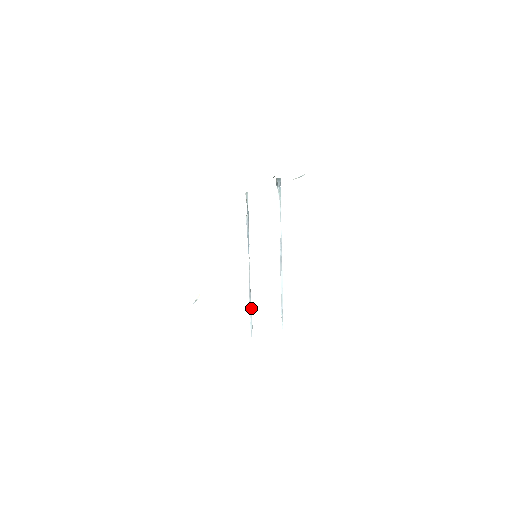
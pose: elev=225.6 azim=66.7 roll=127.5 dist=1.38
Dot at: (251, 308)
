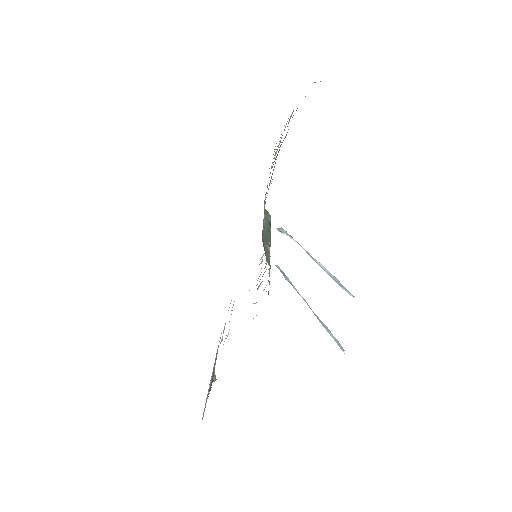
Dot at: (325, 327)
